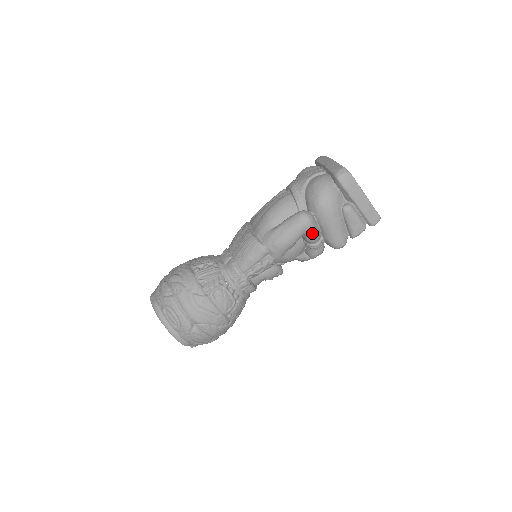
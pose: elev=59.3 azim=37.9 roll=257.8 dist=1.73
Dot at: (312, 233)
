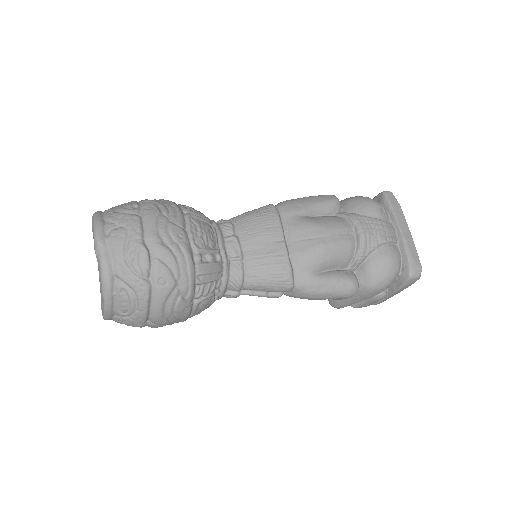
Dot at: (340, 299)
